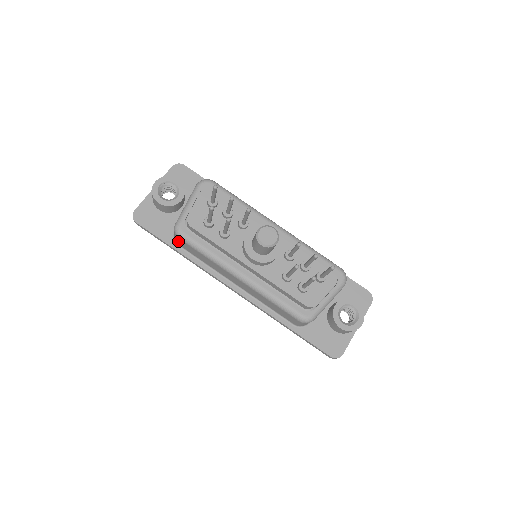
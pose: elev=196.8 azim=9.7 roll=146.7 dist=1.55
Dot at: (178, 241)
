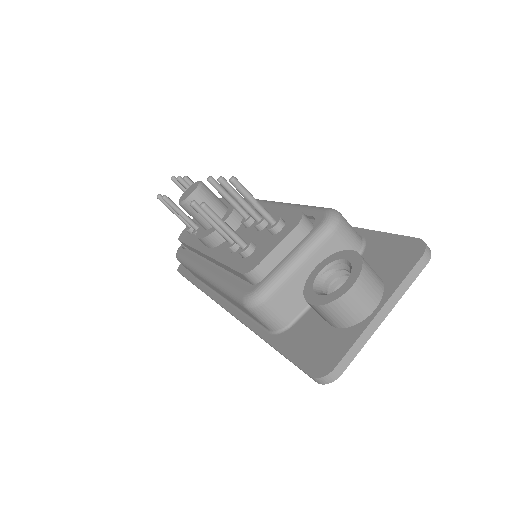
Dot at: occluded
